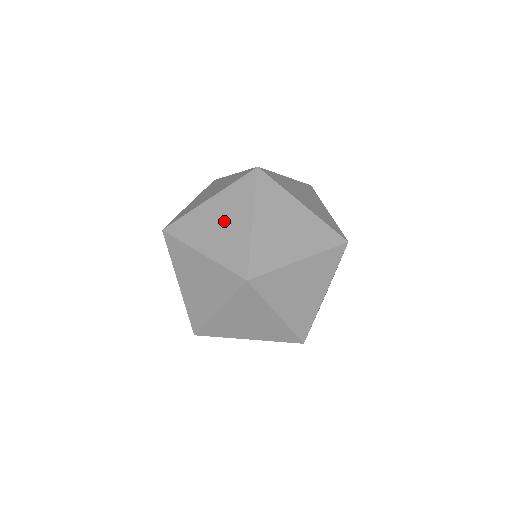
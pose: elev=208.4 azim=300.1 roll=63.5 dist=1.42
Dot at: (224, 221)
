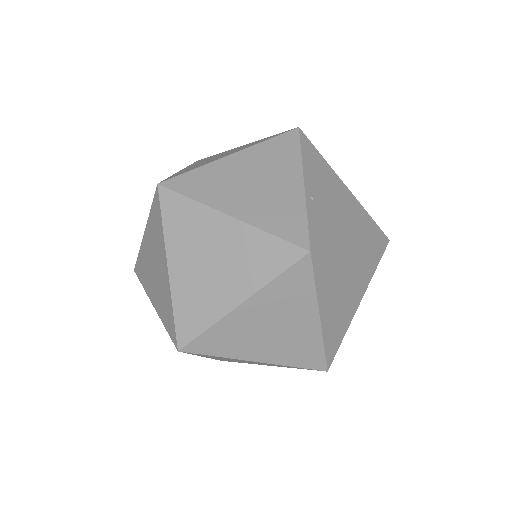
Dot at: (155, 265)
